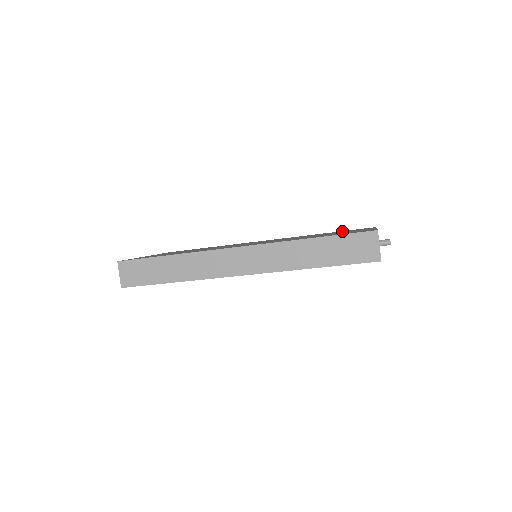
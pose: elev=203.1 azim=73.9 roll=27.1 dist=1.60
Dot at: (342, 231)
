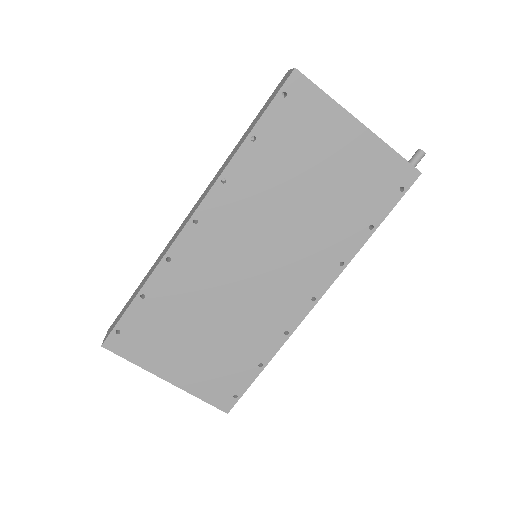
Dot at: occluded
